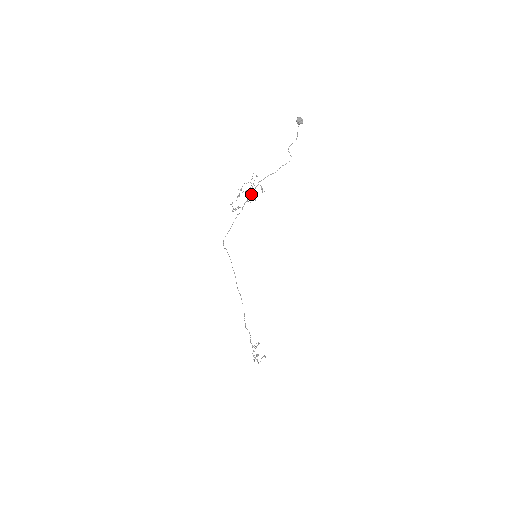
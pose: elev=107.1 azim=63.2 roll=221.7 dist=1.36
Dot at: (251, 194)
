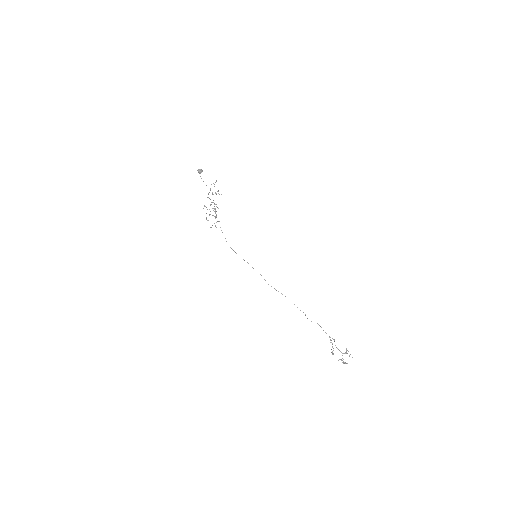
Dot at: occluded
